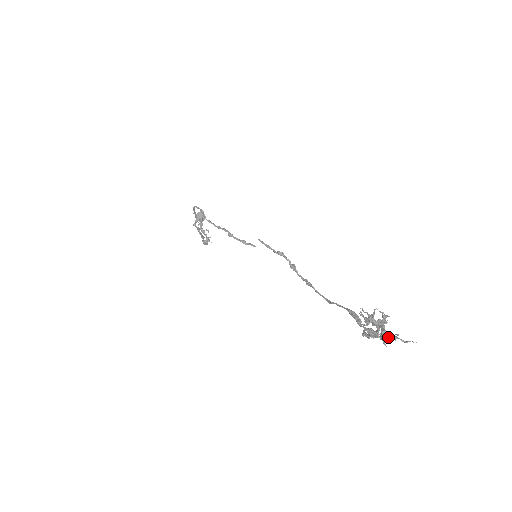
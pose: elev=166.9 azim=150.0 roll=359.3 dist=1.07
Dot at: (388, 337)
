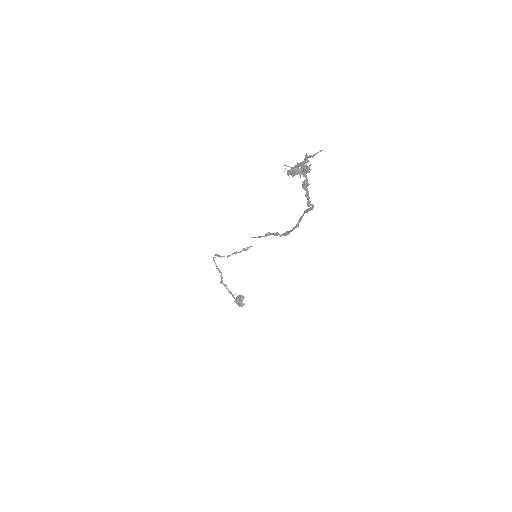
Dot at: occluded
